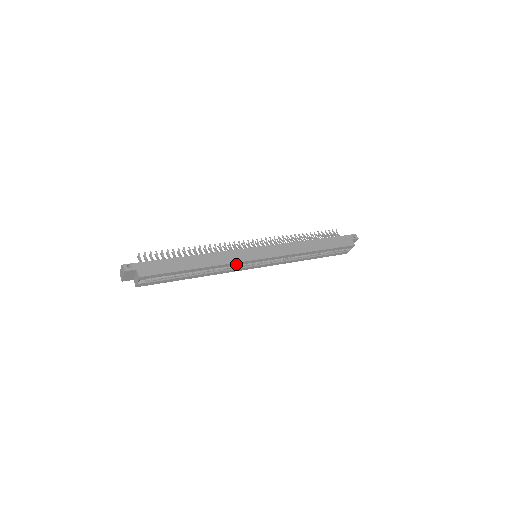
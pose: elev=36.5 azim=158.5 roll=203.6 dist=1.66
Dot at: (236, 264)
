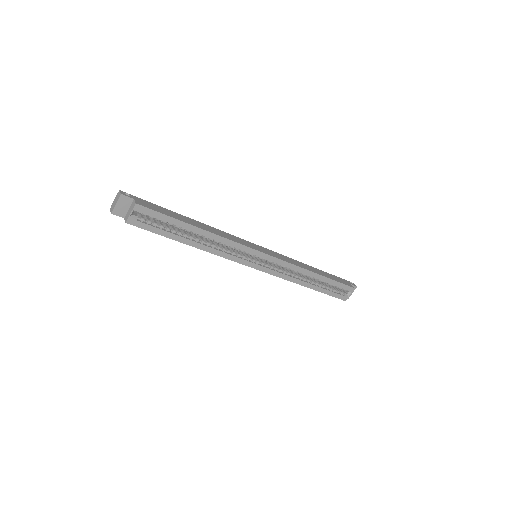
Dot at: (237, 246)
